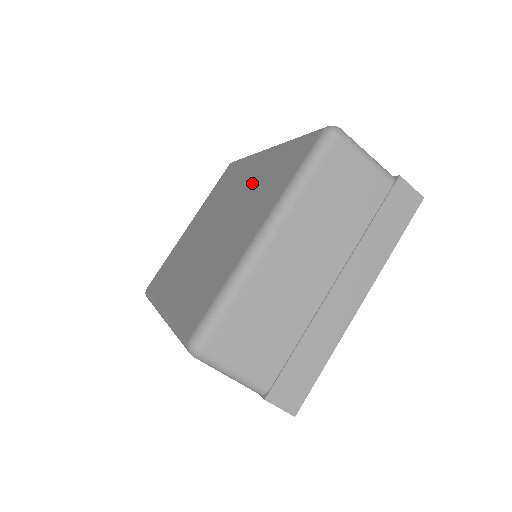
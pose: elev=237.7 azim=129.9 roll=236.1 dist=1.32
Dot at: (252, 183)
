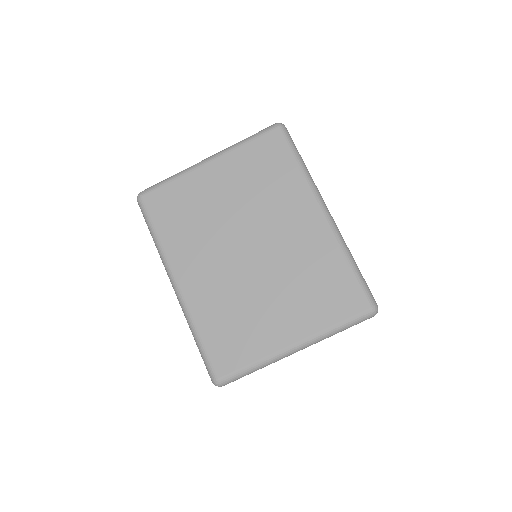
Dot at: (299, 252)
